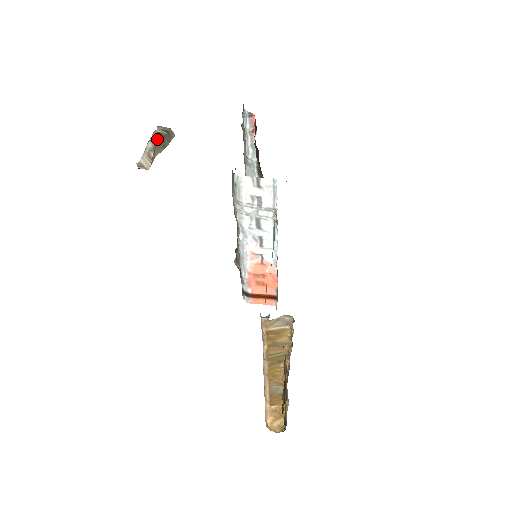
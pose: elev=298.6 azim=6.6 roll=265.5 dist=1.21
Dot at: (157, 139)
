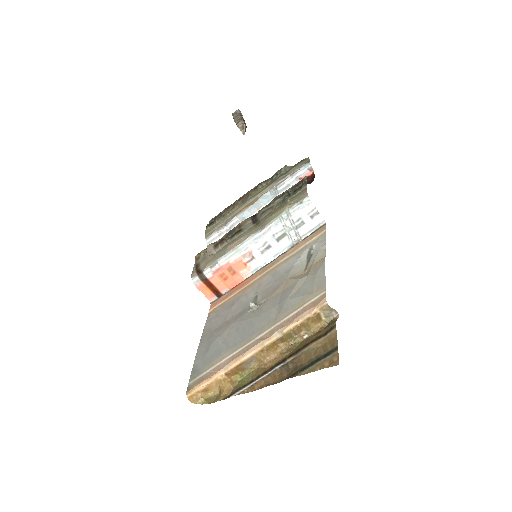
Dot at: occluded
